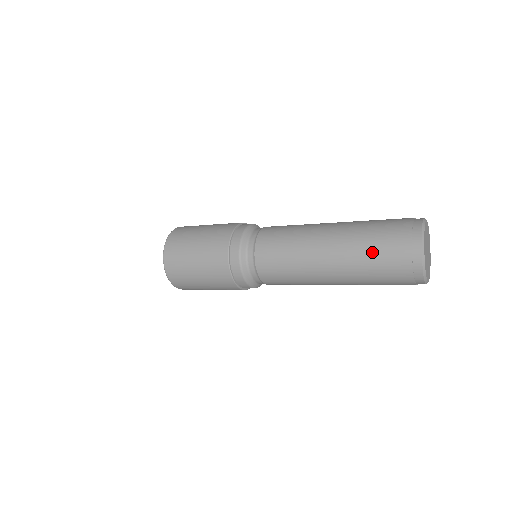
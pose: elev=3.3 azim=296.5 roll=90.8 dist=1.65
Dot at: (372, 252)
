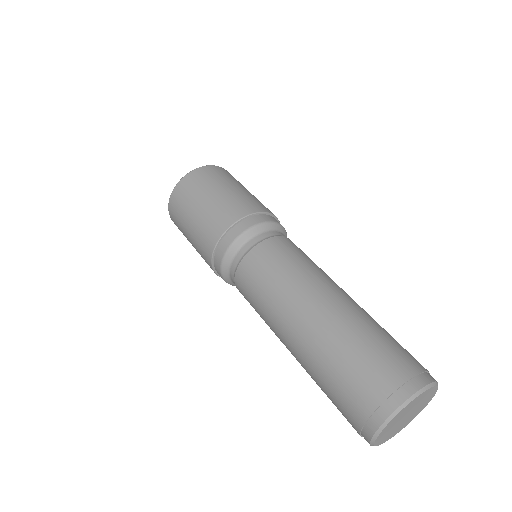
Dot at: (328, 384)
